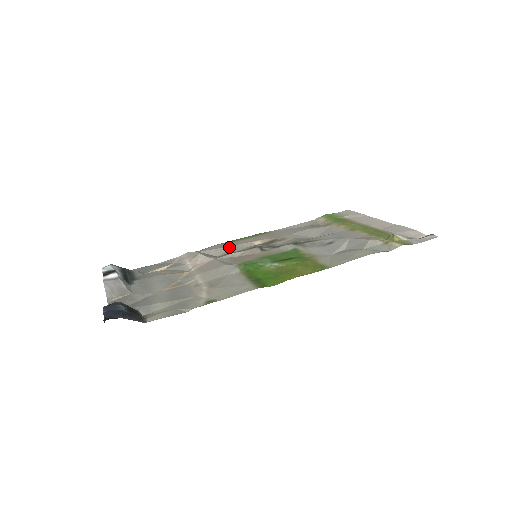
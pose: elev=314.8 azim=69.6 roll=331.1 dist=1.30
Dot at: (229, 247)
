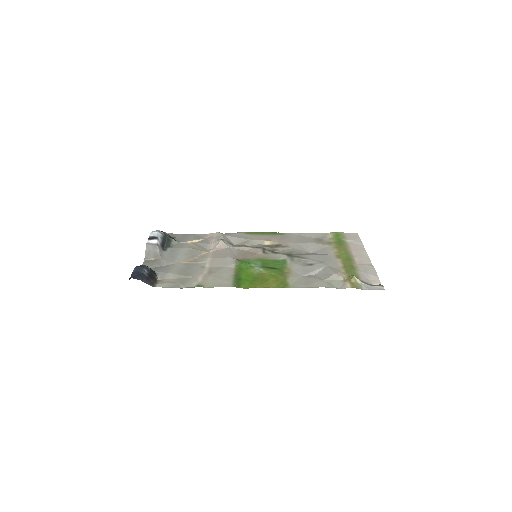
Dot at: (246, 240)
